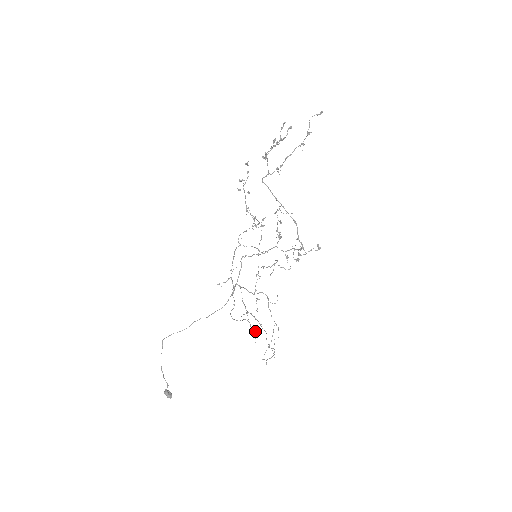
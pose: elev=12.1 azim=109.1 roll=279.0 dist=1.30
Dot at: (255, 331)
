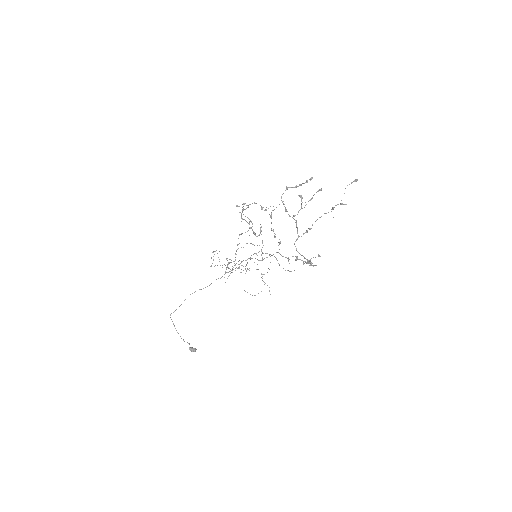
Dot at: occluded
